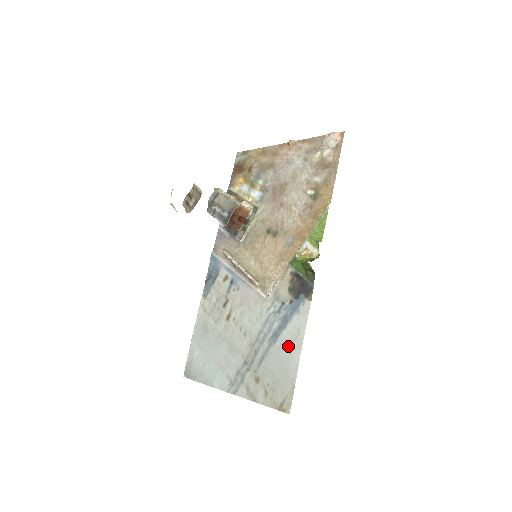
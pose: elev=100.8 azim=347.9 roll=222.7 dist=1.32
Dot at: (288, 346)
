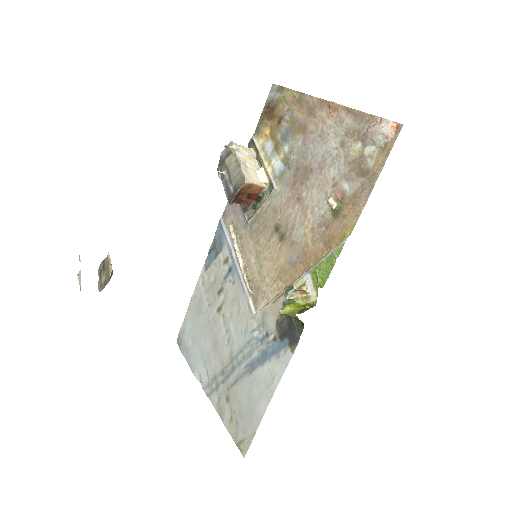
Dot at: (259, 388)
